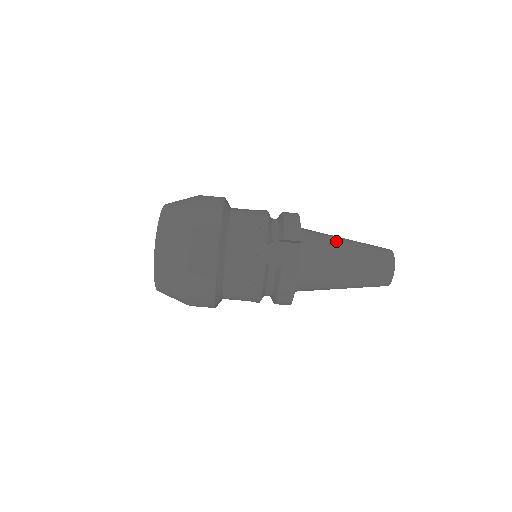
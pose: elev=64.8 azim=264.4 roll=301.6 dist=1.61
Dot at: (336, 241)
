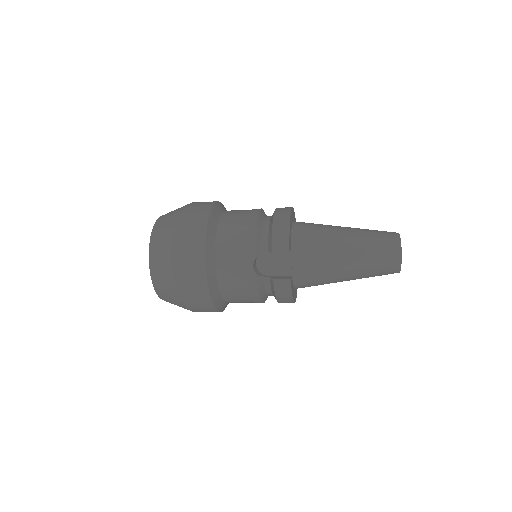
Dot at: (333, 238)
